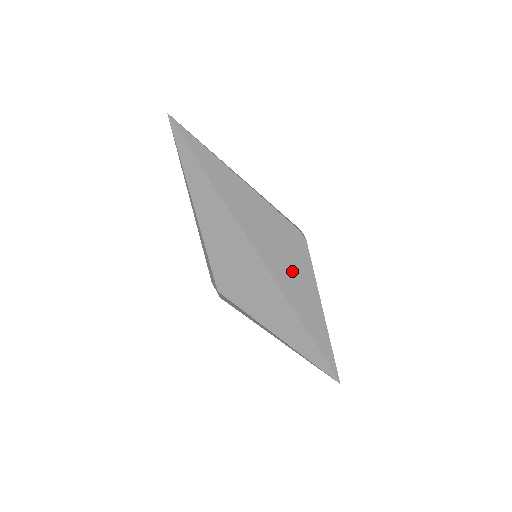
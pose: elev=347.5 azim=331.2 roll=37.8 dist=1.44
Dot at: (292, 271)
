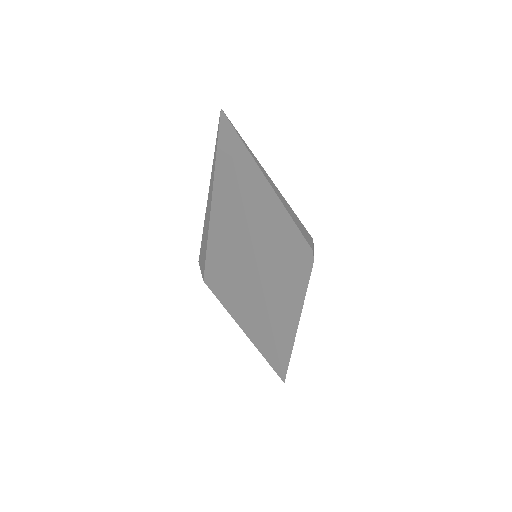
Dot at: (287, 297)
